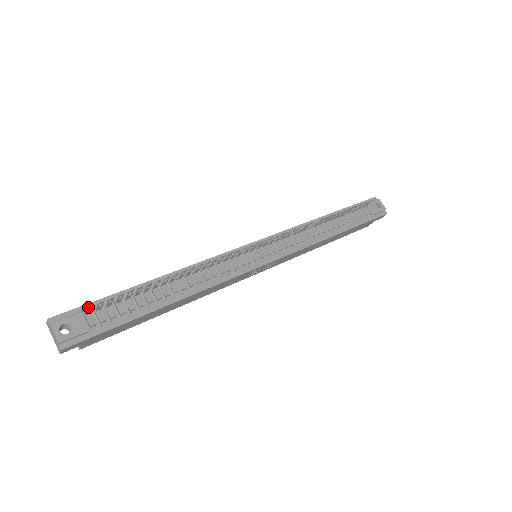
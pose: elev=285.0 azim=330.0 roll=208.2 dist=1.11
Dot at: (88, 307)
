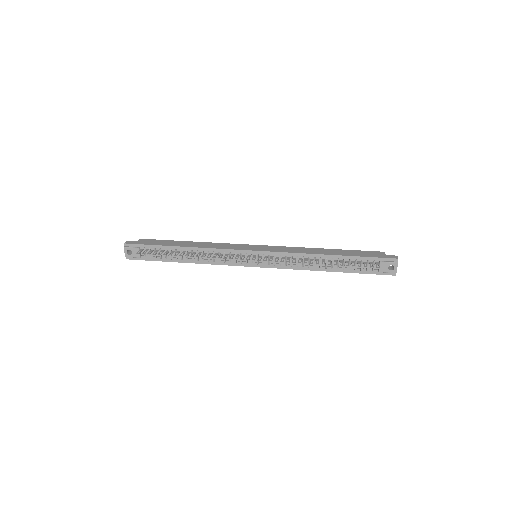
Dot at: (137, 253)
